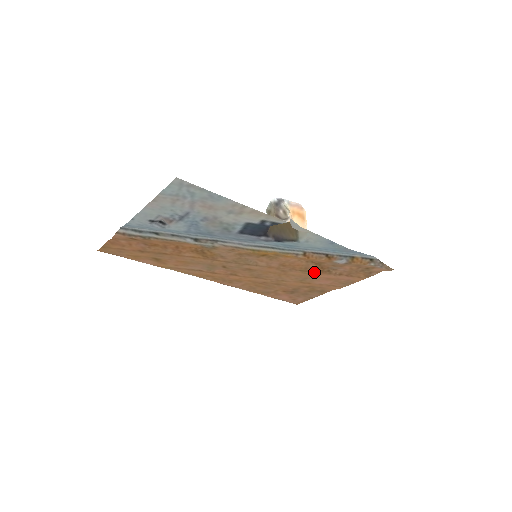
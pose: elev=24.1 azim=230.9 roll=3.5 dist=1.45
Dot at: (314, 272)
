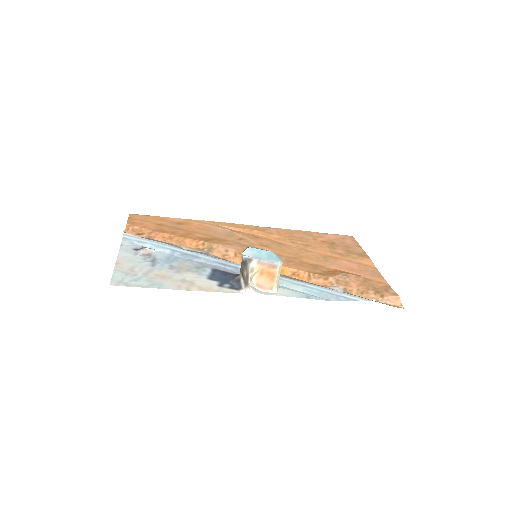
Dot at: (327, 268)
